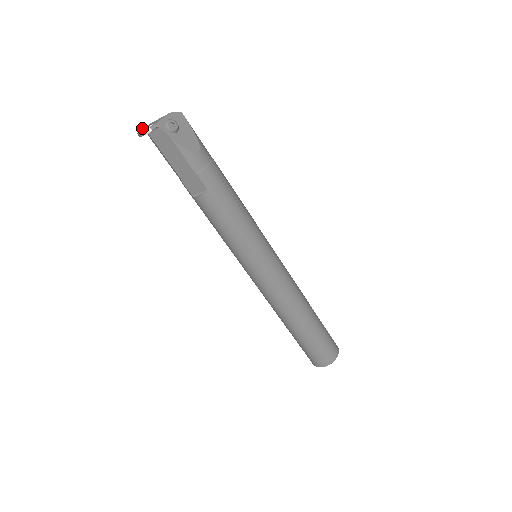
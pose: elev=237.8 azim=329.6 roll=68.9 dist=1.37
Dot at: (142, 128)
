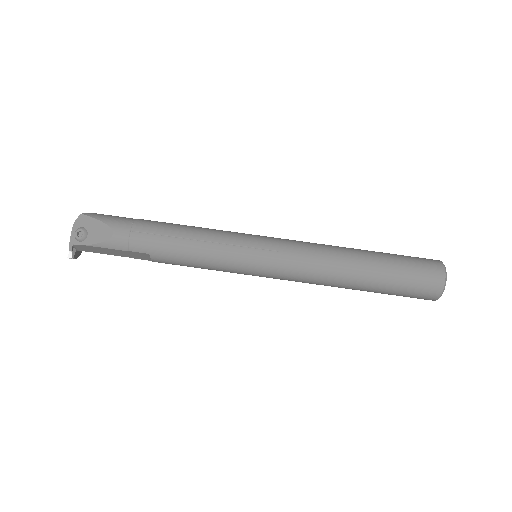
Dot at: occluded
